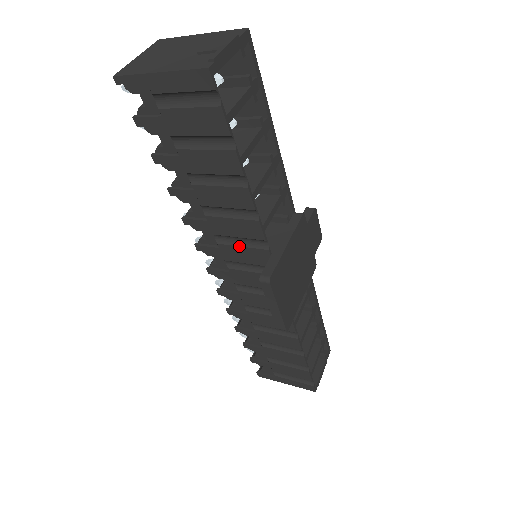
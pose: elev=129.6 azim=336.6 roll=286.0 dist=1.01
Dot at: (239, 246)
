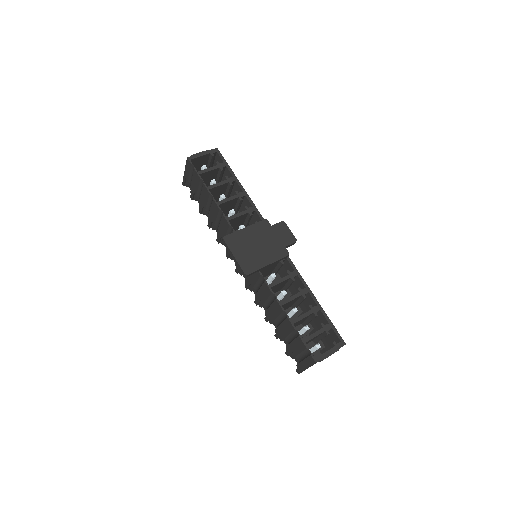
Dot at: occluded
